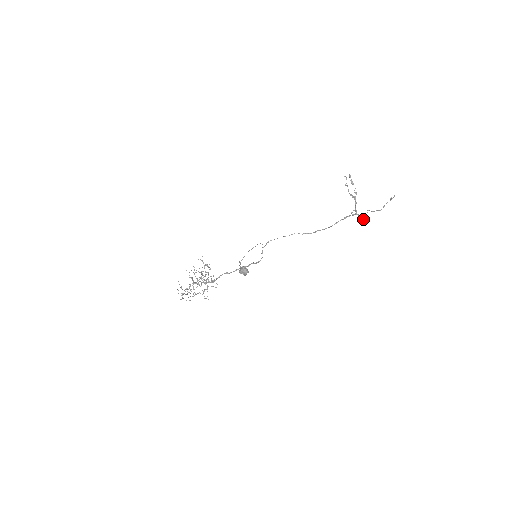
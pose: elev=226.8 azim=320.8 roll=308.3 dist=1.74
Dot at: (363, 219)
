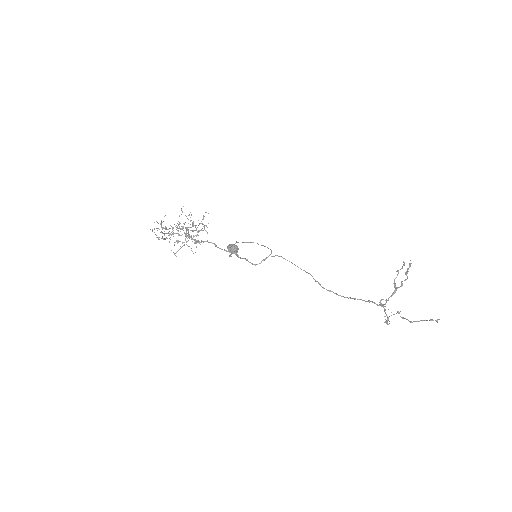
Dot at: occluded
